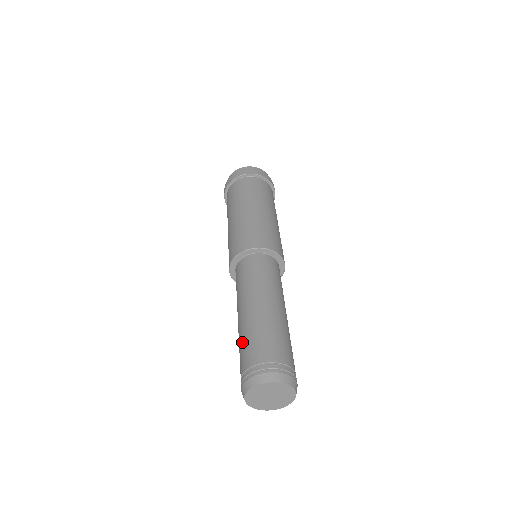
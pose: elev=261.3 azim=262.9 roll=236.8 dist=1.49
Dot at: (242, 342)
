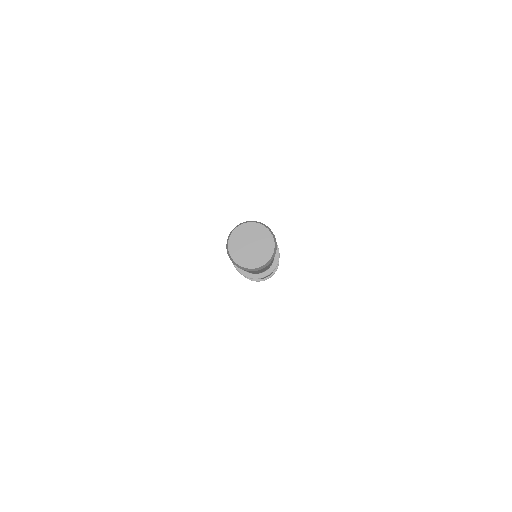
Dot at: occluded
